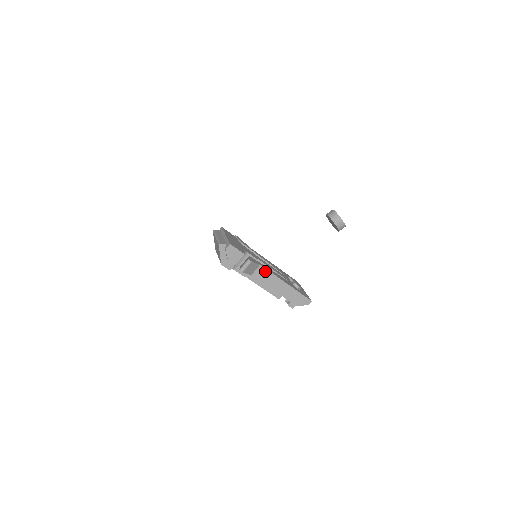
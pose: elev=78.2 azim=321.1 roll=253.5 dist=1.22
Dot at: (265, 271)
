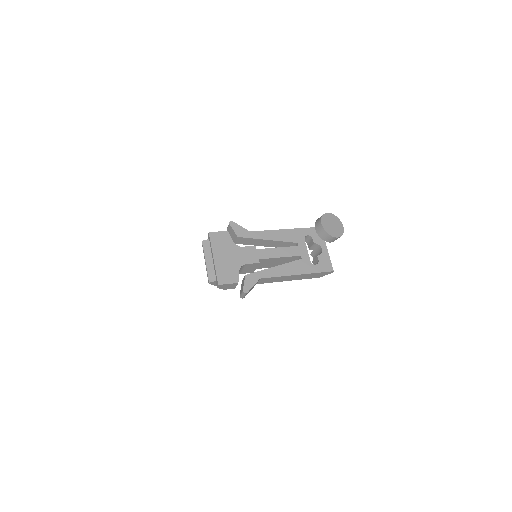
Dot at: (269, 278)
